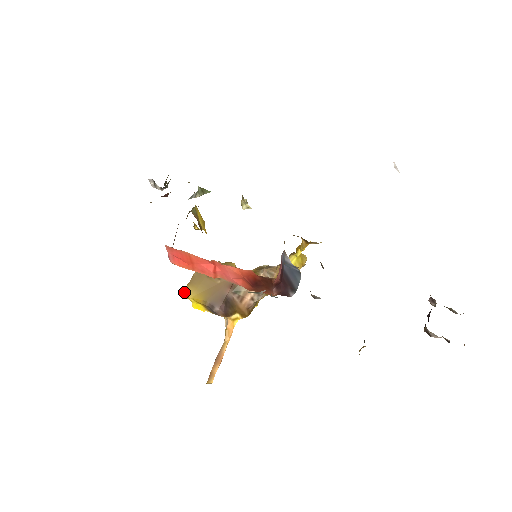
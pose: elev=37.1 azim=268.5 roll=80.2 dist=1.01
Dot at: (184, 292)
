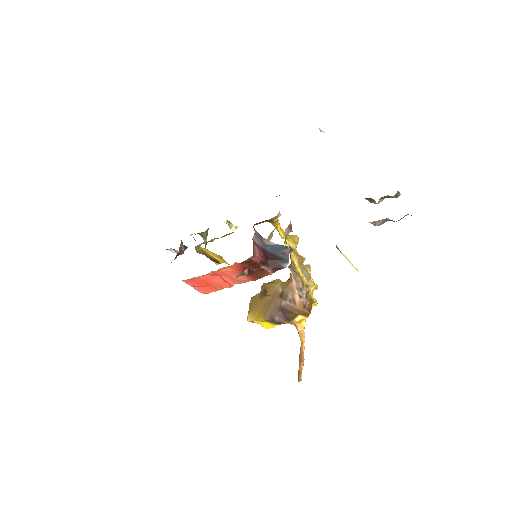
Dot at: (248, 319)
